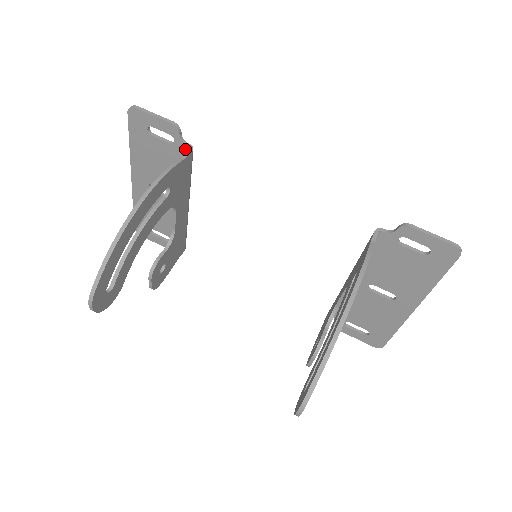
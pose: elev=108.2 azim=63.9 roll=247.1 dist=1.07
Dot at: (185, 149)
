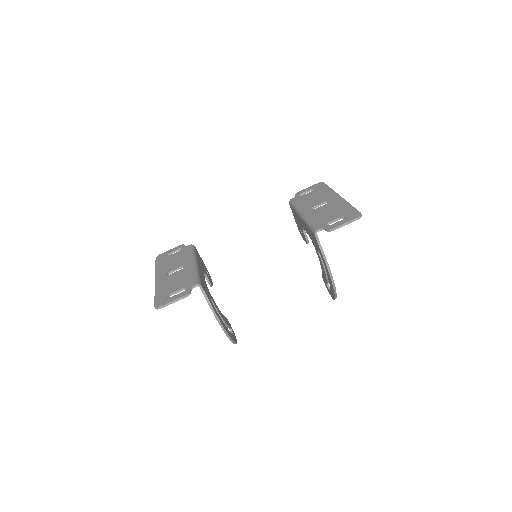
Dot at: (194, 286)
